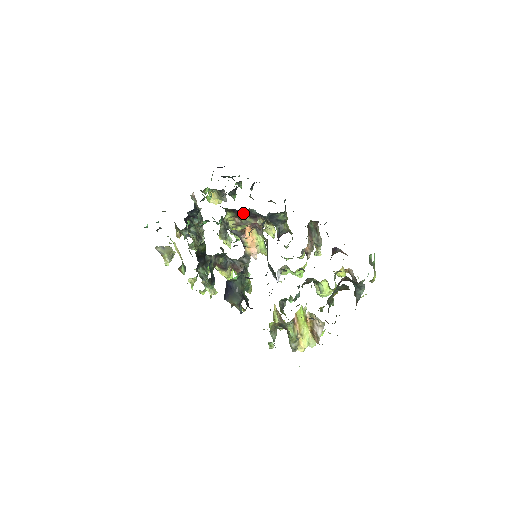
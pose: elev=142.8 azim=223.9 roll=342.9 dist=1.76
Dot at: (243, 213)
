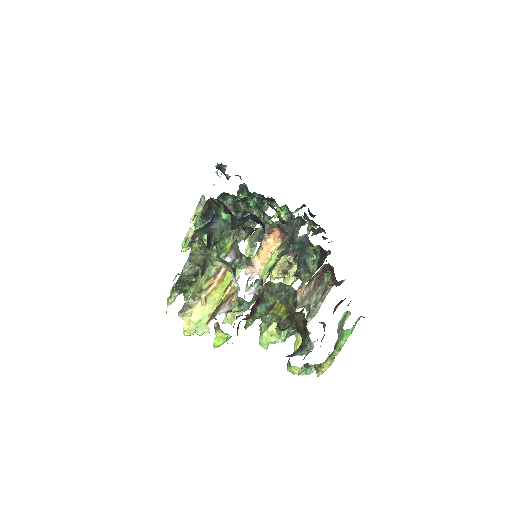
Dot at: occluded
